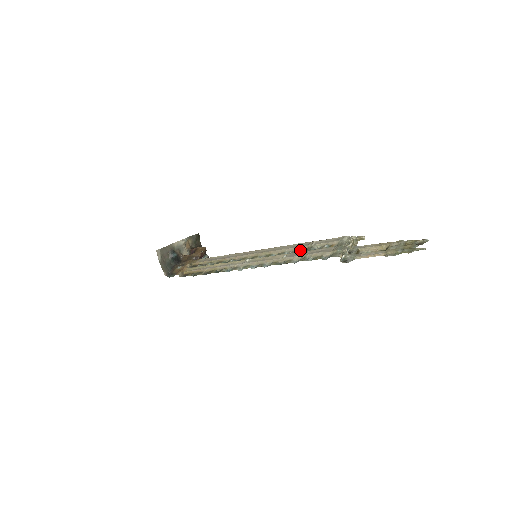
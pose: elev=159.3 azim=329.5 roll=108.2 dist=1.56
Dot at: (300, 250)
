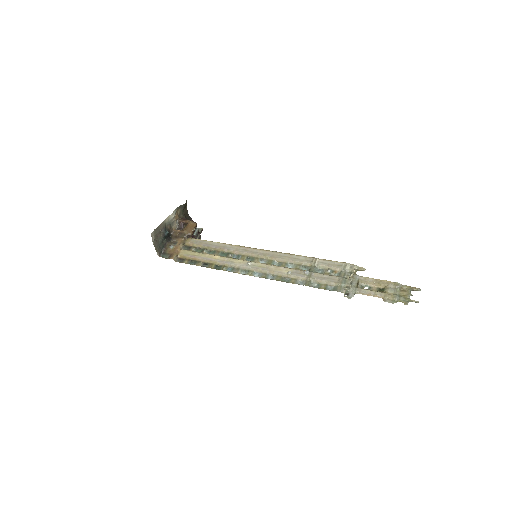
Dot at: (303, 265)
